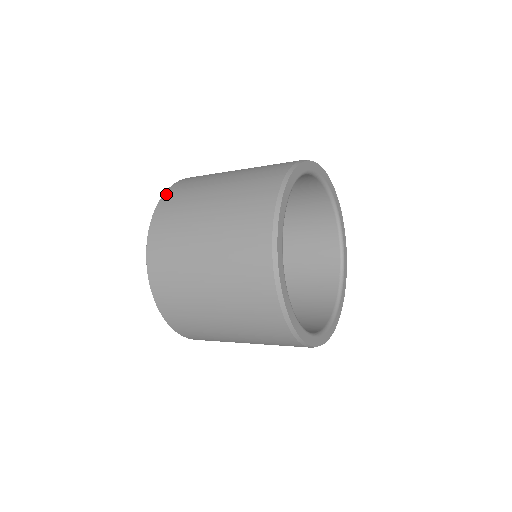
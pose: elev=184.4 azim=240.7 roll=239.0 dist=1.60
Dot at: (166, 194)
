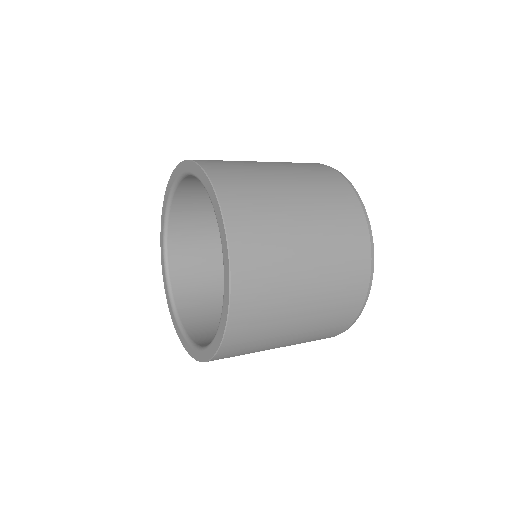
Dot at: (231, 226)
